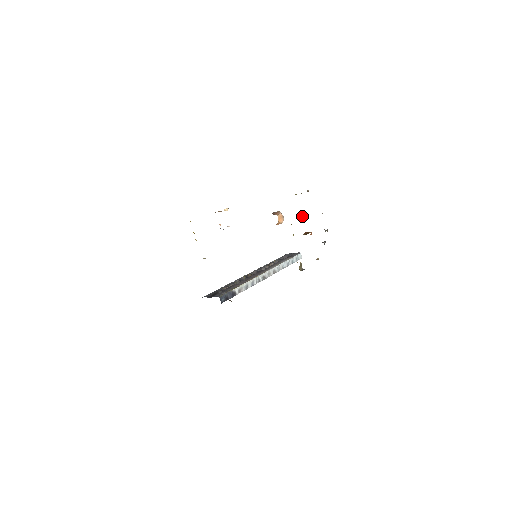
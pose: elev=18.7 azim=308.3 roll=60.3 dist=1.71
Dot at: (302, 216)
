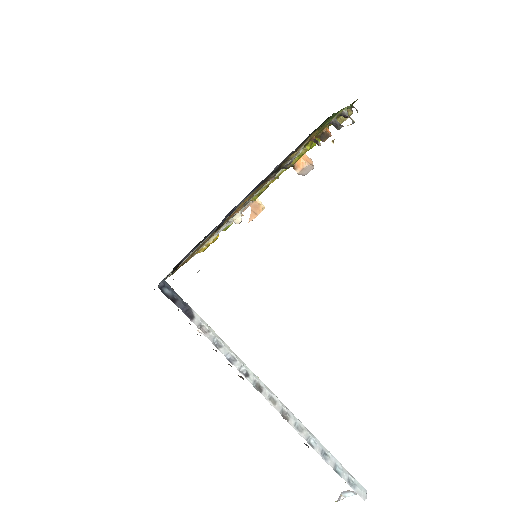
Dot at: (333, 143)
